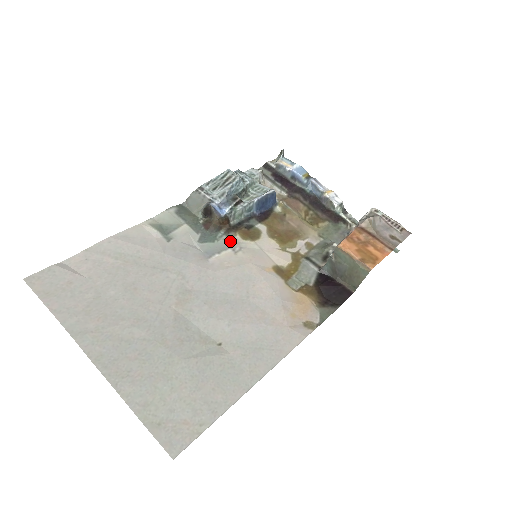
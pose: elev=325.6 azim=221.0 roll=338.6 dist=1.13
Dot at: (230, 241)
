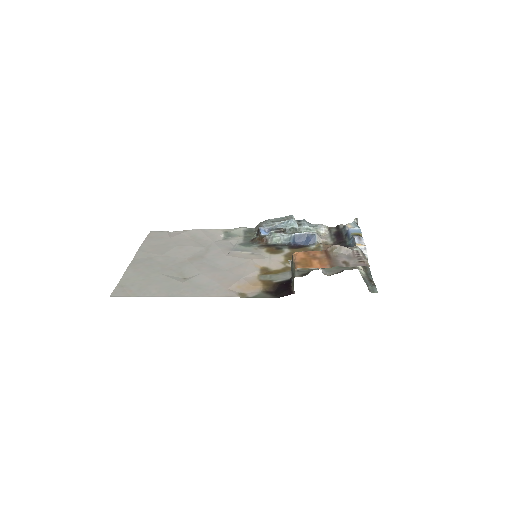
Dot at: (256, 250)
